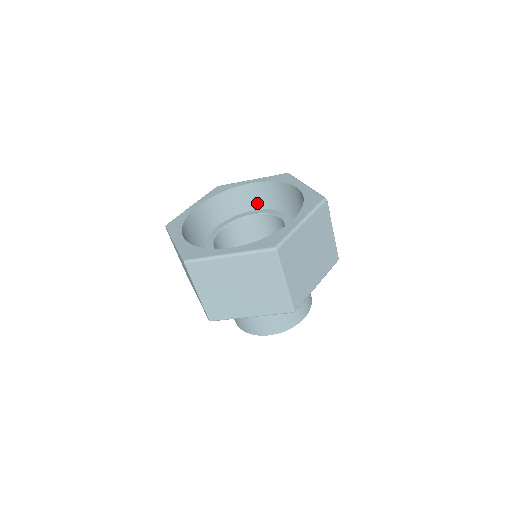
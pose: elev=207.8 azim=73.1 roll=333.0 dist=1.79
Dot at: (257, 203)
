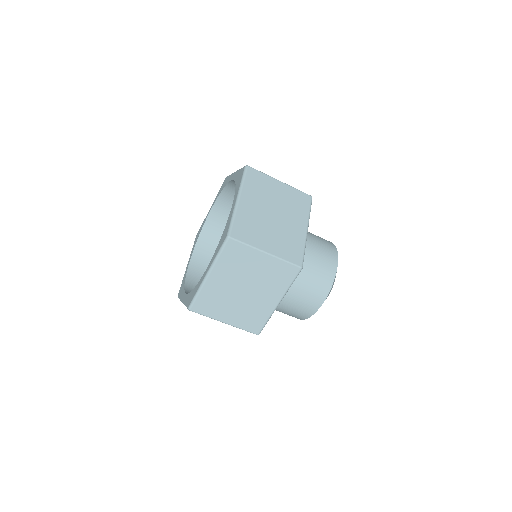
Dot at: occluded
